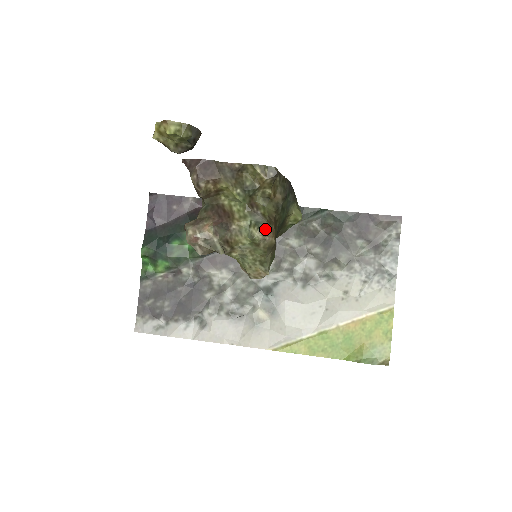
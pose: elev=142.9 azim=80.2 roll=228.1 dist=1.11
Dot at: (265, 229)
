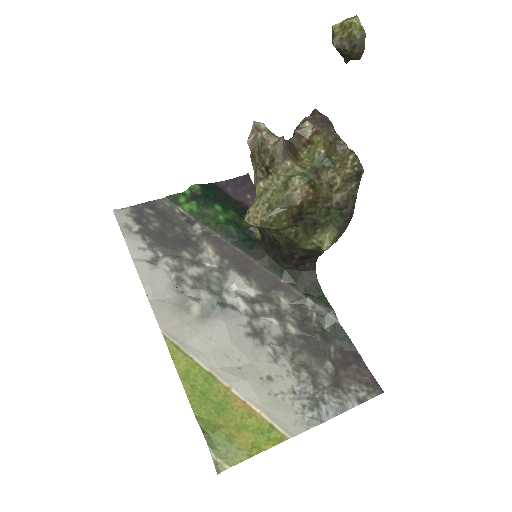
Dot at: (307, 180)
